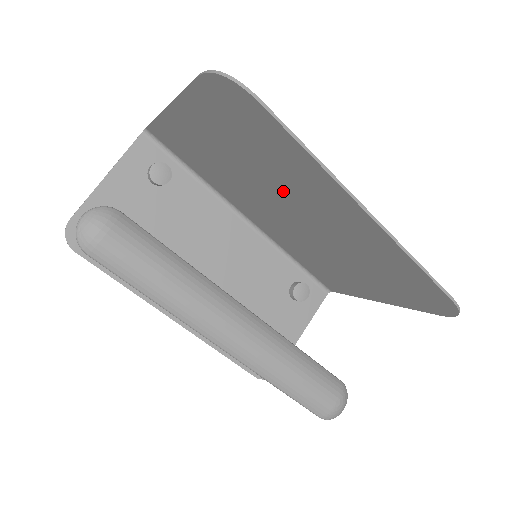
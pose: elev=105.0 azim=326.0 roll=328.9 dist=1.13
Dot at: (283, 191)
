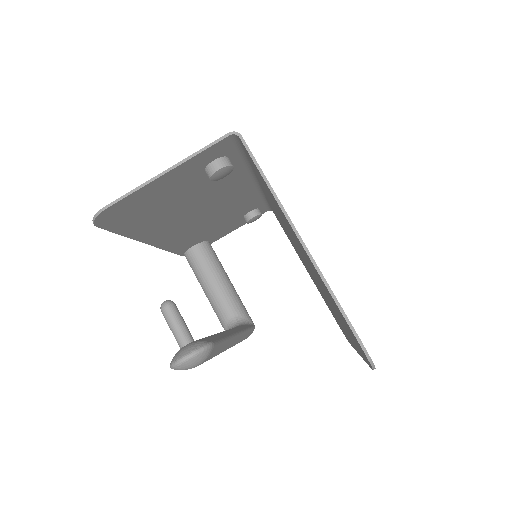
Dot at: occluded
